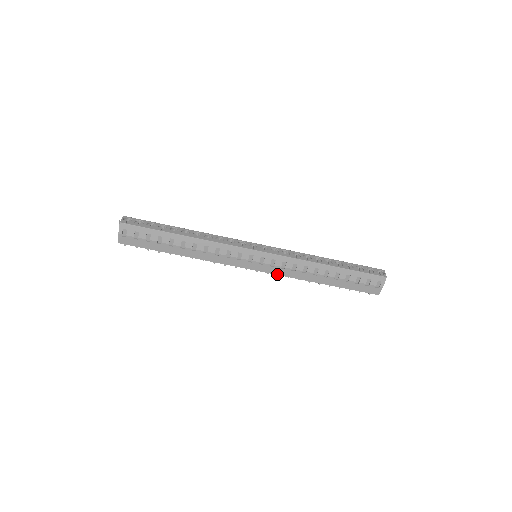
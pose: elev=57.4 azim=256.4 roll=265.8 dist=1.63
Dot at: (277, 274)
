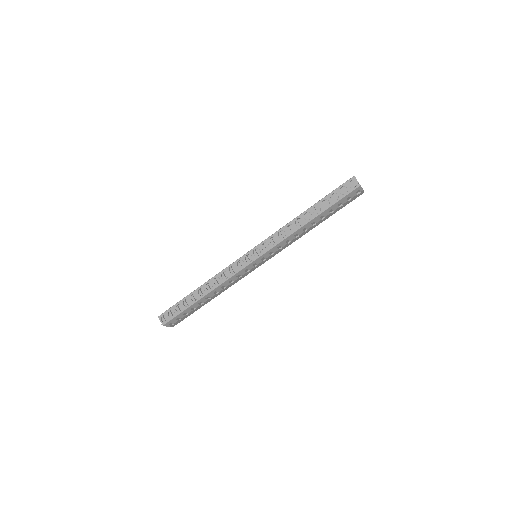
Dot at: occluded
